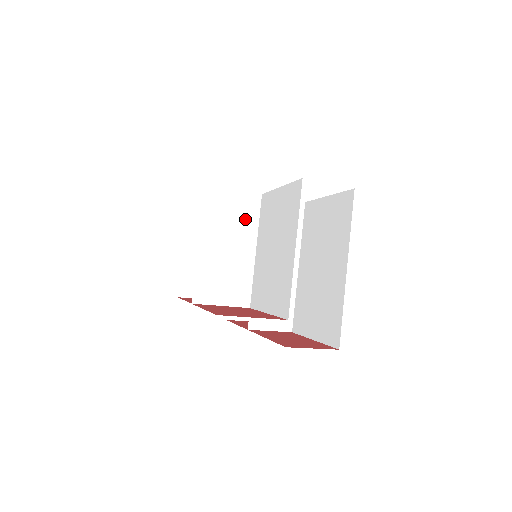
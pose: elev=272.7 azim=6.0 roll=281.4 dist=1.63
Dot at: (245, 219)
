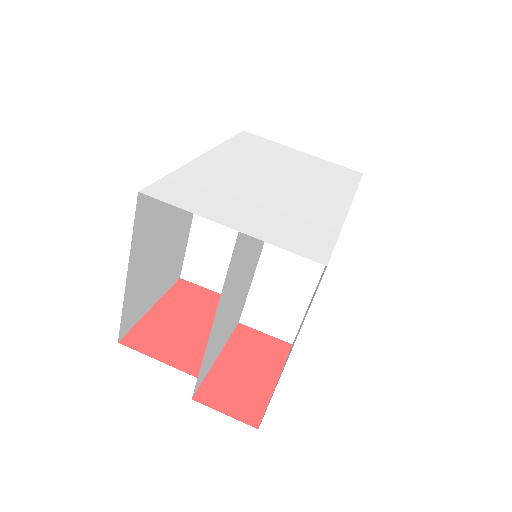
Dot at: occluded
